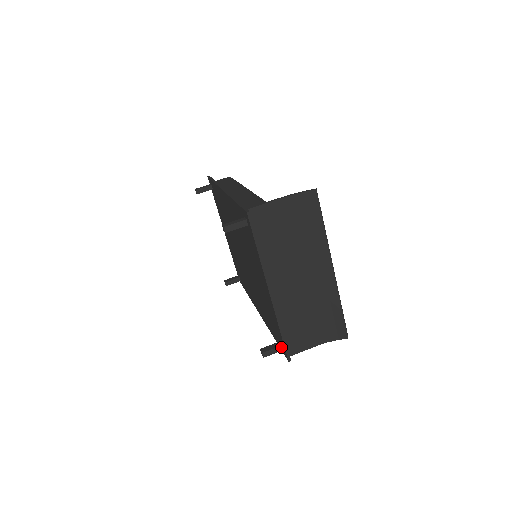
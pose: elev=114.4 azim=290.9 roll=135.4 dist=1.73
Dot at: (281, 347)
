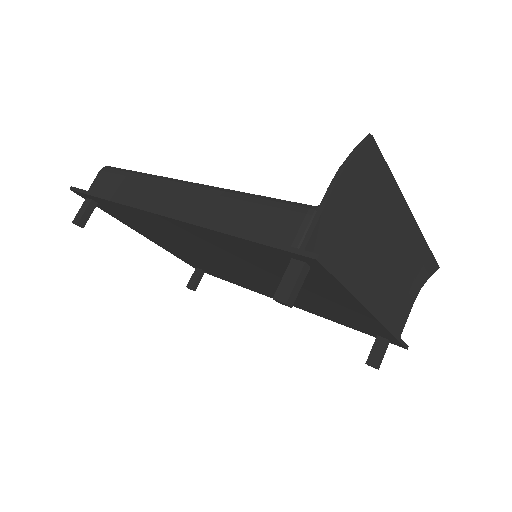
Dot at: (387, 342)
